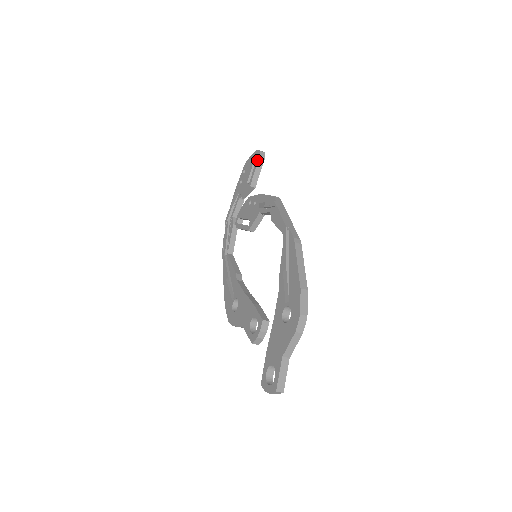
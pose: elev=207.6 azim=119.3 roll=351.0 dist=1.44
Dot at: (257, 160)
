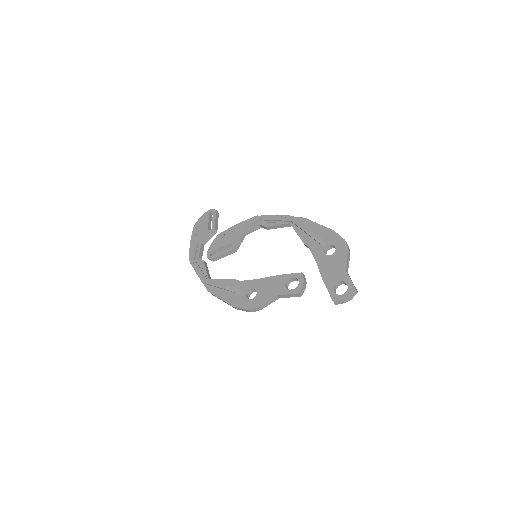
Dot at: (214, 213)
